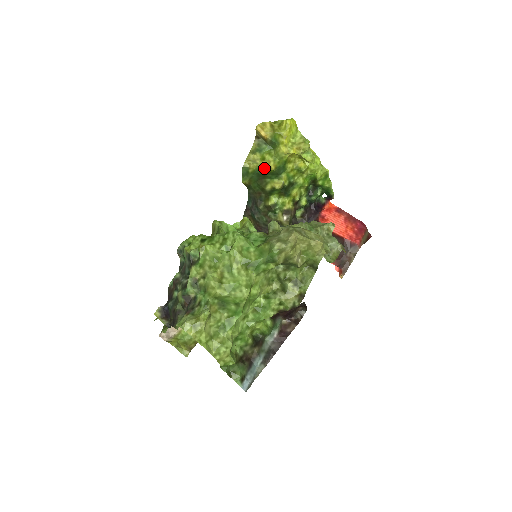
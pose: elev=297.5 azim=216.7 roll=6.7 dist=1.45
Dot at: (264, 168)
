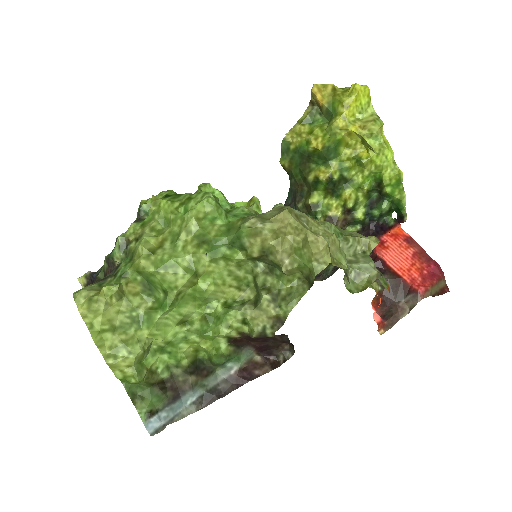
Dot at: (309, 145)
